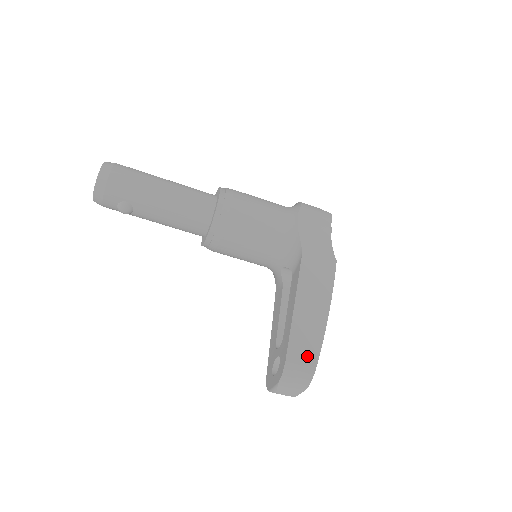
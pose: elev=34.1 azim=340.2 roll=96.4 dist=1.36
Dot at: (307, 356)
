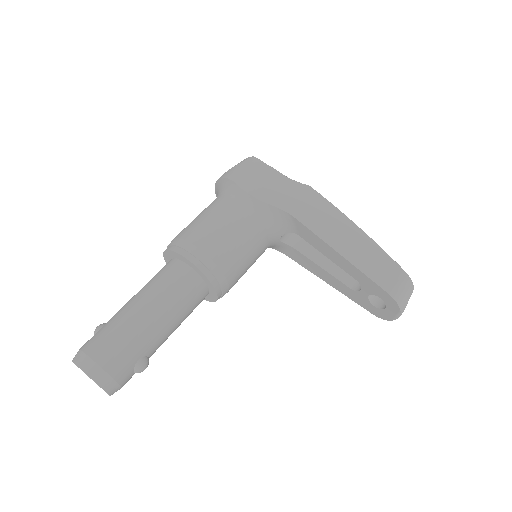
Dot at: (391, 272)
